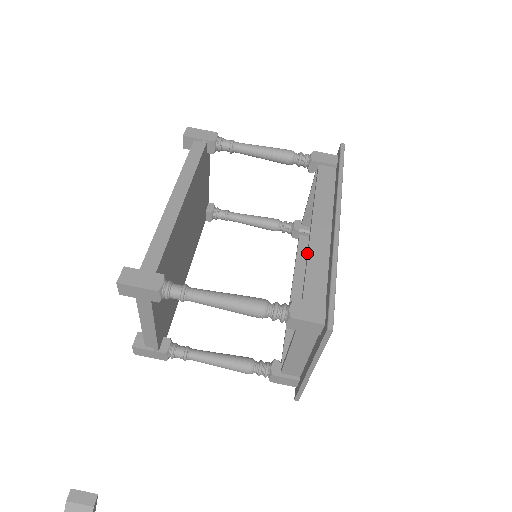
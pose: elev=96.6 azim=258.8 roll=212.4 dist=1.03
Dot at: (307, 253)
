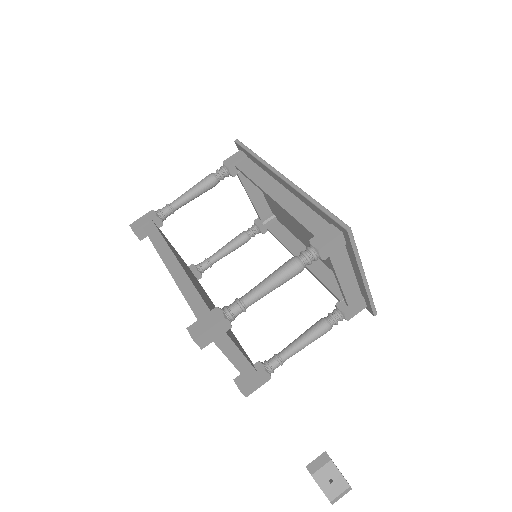
Dot at: occluded
